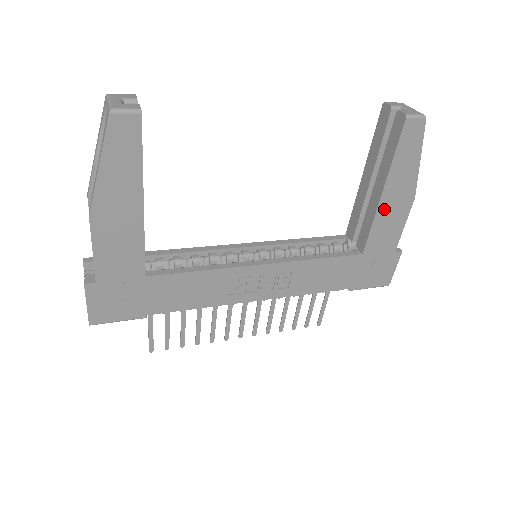
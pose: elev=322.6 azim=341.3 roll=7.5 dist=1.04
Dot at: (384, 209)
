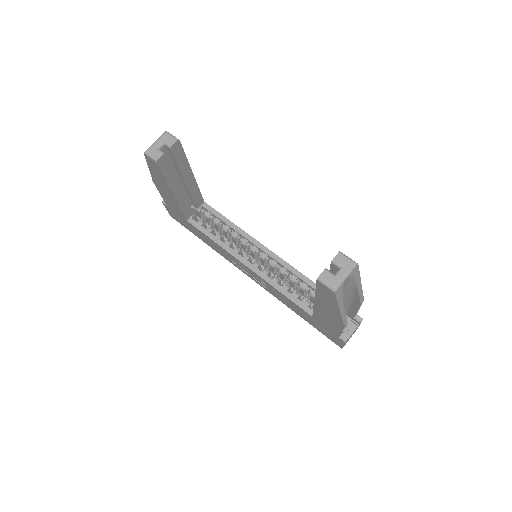
Dot at: (320, 310)
